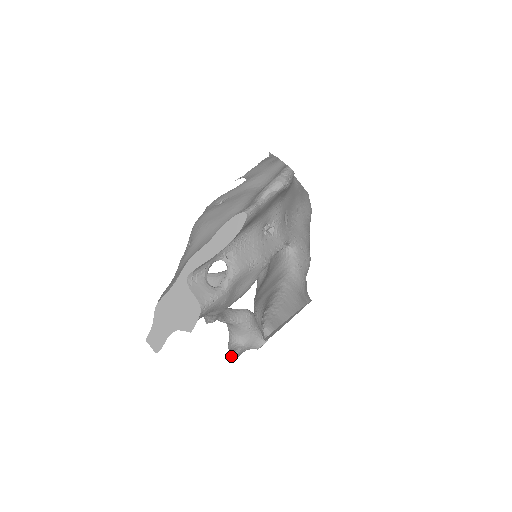
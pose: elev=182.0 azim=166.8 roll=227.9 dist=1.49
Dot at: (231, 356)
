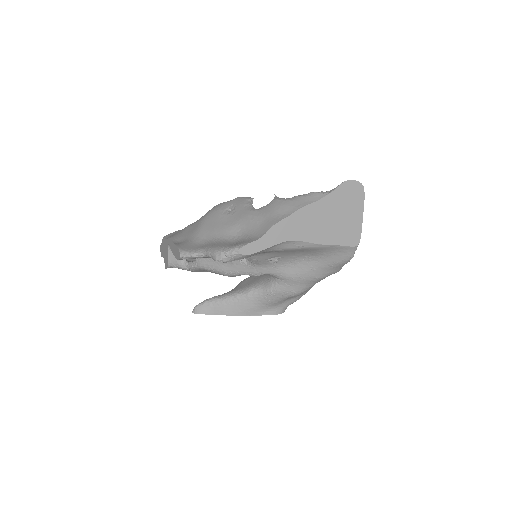
Dot at: occluded
